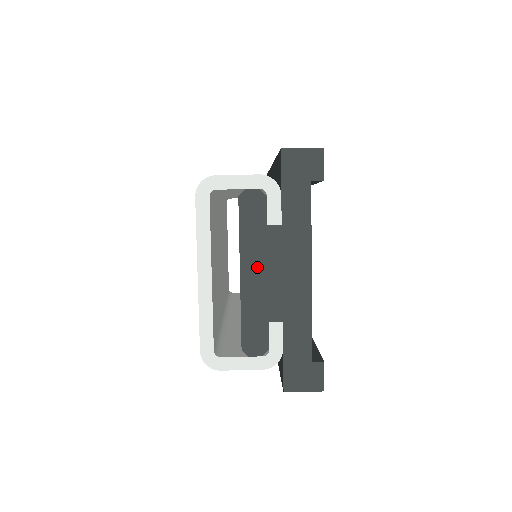
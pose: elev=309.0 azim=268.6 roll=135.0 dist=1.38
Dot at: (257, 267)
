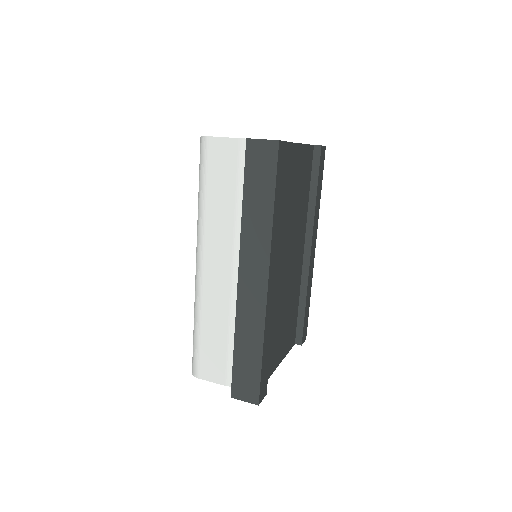
Dot at: occluded
